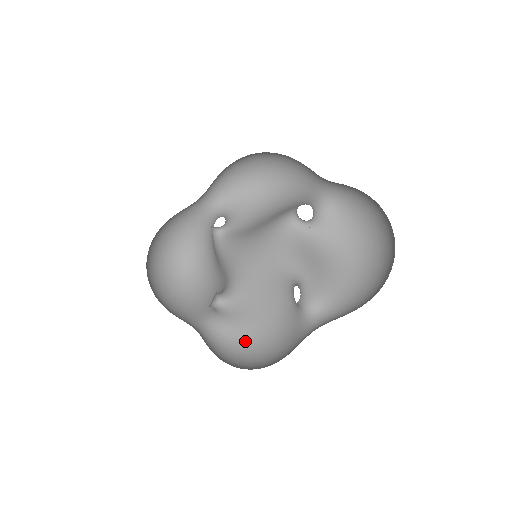
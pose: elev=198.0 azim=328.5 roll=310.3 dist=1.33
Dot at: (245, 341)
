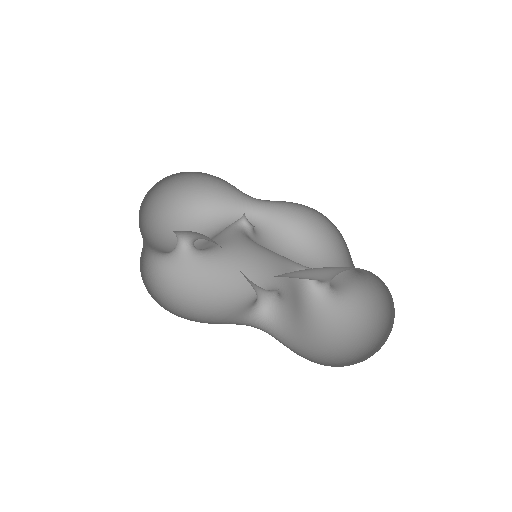
Dot at: (164, 292)
